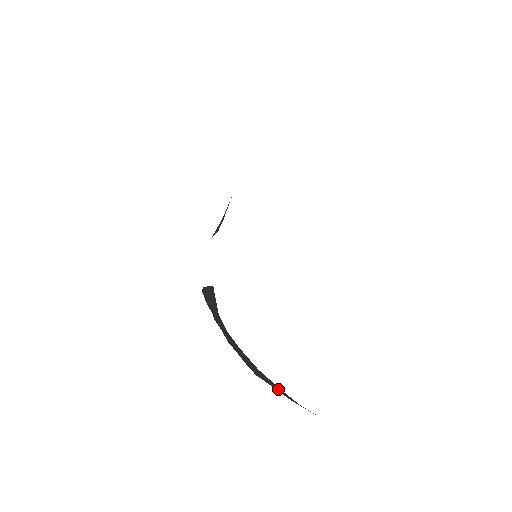
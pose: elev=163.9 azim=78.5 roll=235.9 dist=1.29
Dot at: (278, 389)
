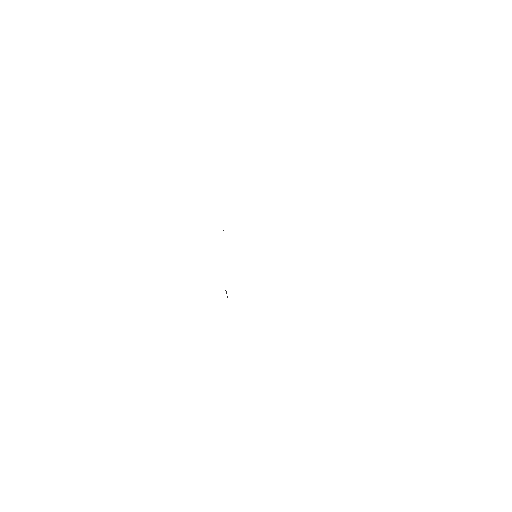
Dot at: occluded
